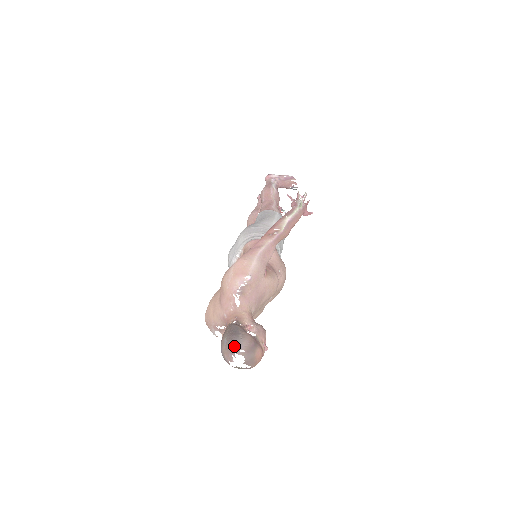
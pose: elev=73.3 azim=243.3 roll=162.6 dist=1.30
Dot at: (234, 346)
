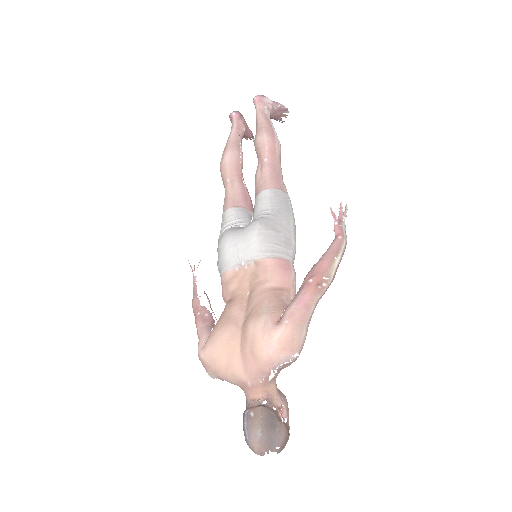
Dot at: (271, 444)
